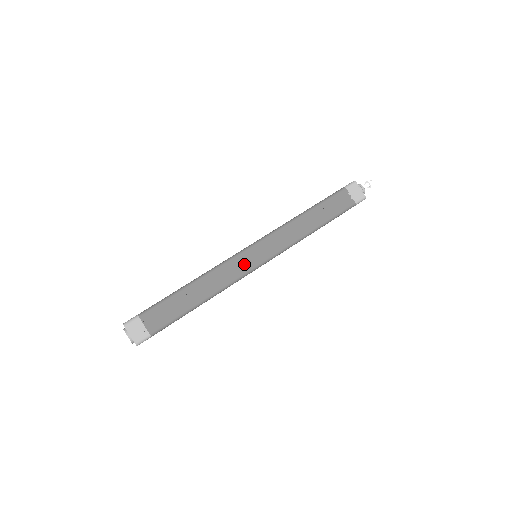
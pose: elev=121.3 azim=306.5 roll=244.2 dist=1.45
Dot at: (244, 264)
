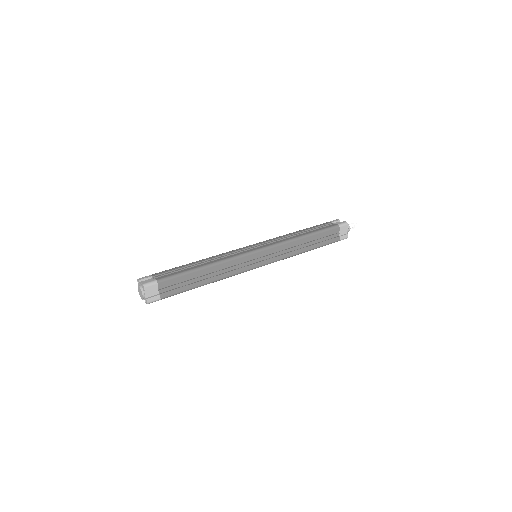
Dot at: occluded
